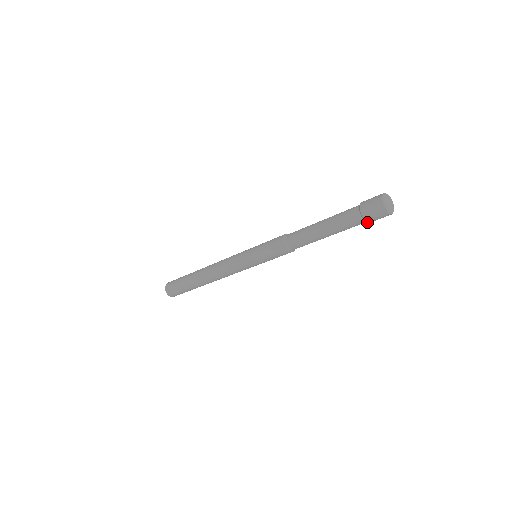
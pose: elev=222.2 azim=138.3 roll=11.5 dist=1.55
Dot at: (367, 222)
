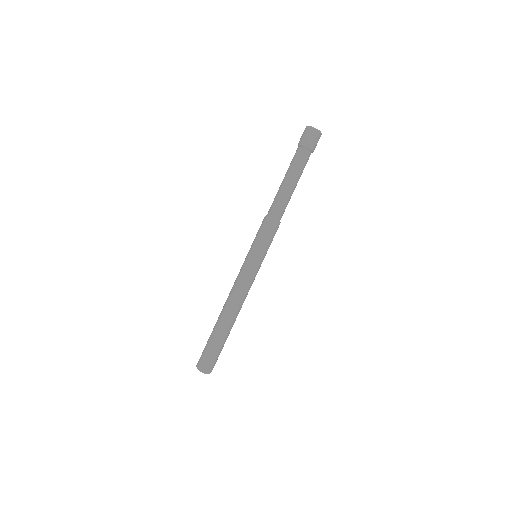
Dot at: (308, 149)
